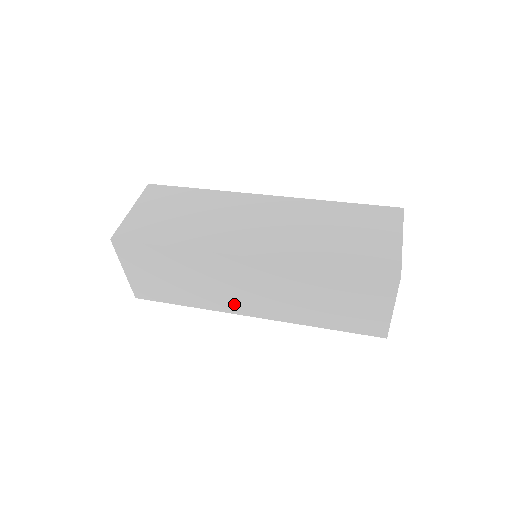
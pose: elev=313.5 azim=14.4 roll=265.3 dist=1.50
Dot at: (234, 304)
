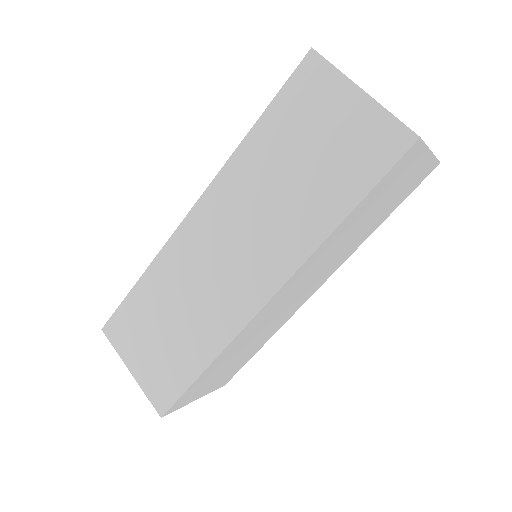
Dot at: (296, 306)
